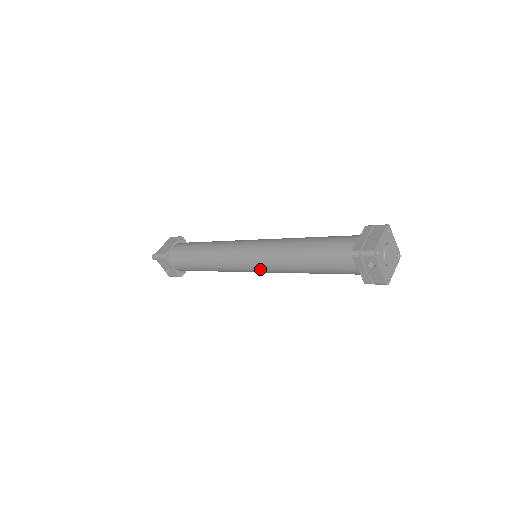
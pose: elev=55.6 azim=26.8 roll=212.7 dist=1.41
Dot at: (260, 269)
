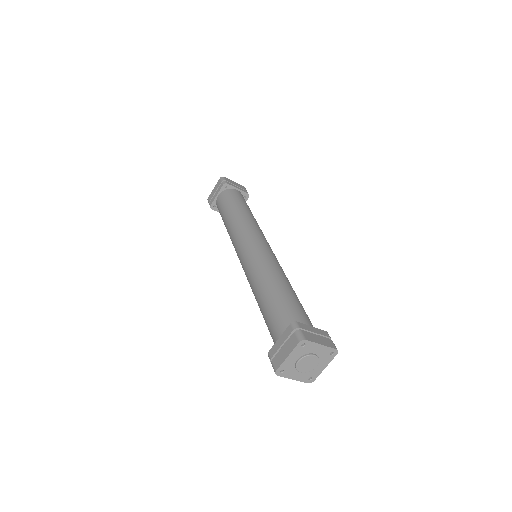
Dot at: occluded
